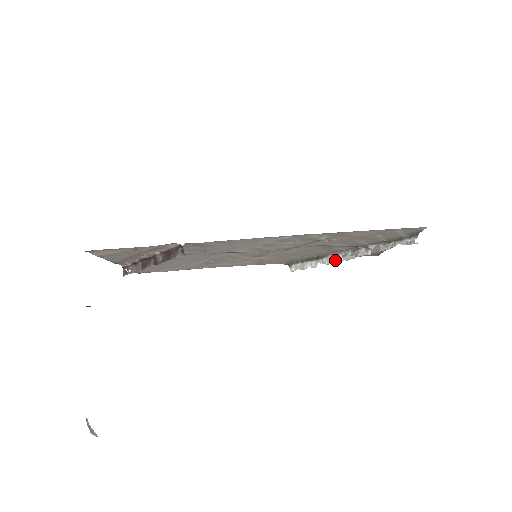
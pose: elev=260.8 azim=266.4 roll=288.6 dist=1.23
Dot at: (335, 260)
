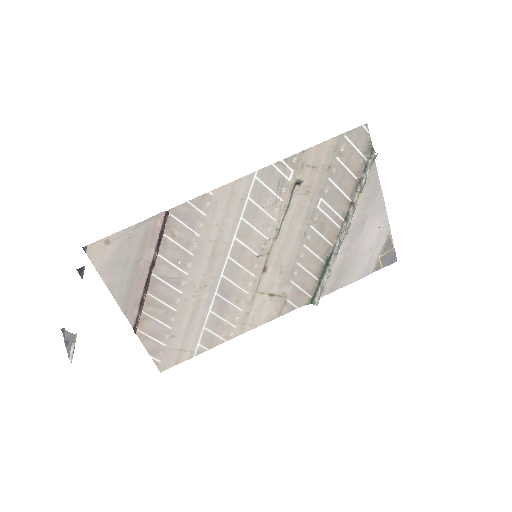
Dot at: (339, 246)
